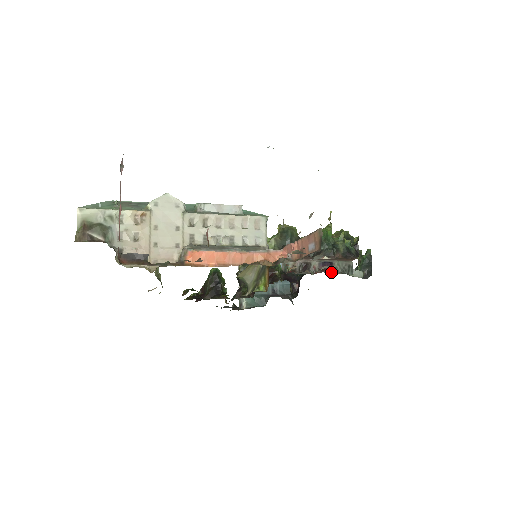
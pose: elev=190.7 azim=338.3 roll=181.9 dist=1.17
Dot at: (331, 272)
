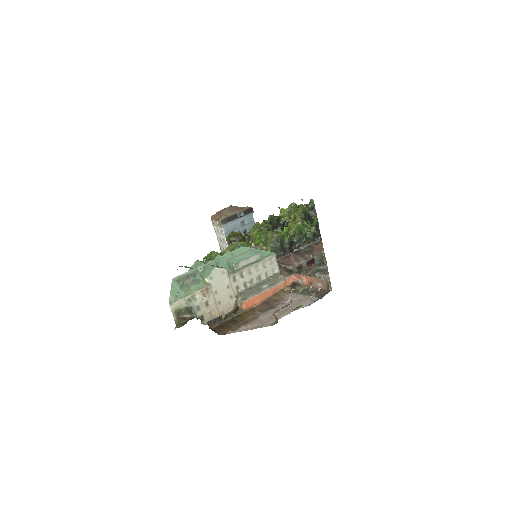
Dot at: (316, 267)
